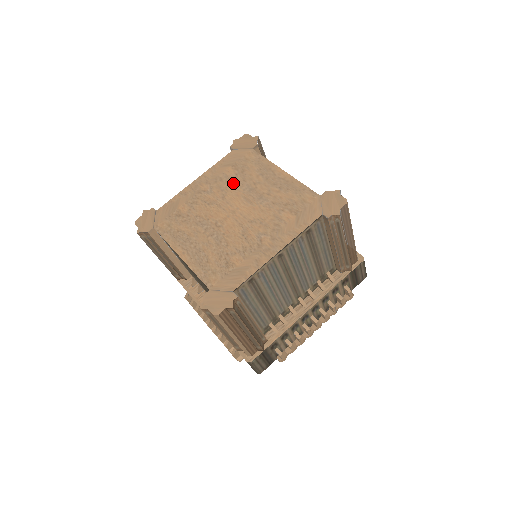
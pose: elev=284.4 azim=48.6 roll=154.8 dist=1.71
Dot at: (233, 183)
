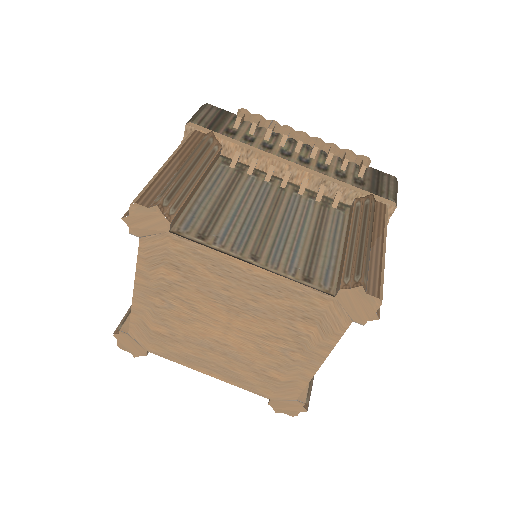
Dot at: (191, 292)
